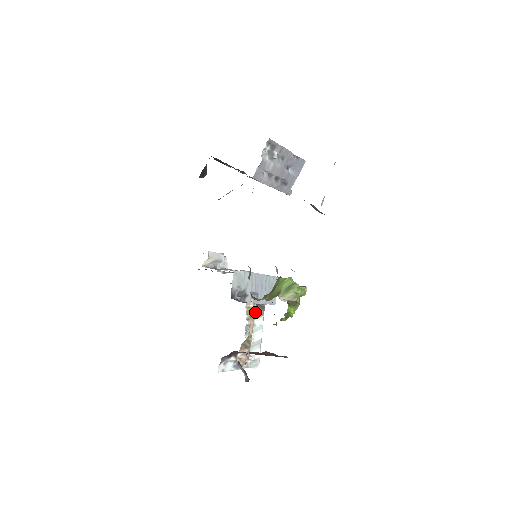
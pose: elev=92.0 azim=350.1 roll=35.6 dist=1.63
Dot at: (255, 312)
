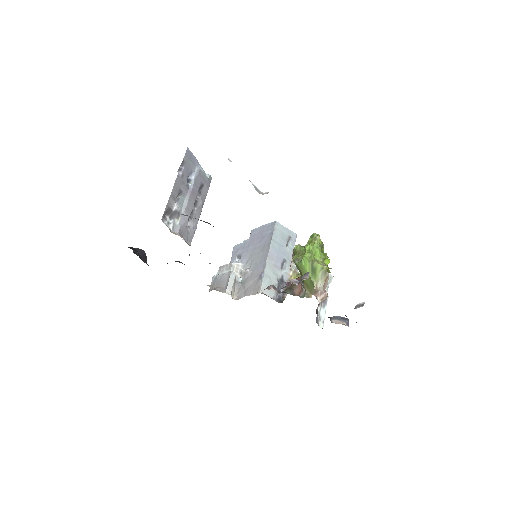
Dot at: (293, 262)
